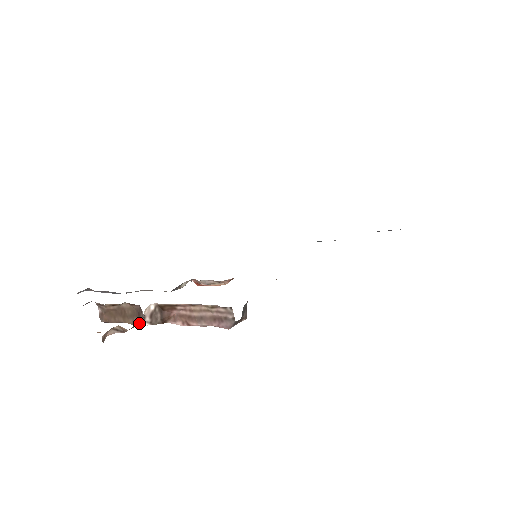
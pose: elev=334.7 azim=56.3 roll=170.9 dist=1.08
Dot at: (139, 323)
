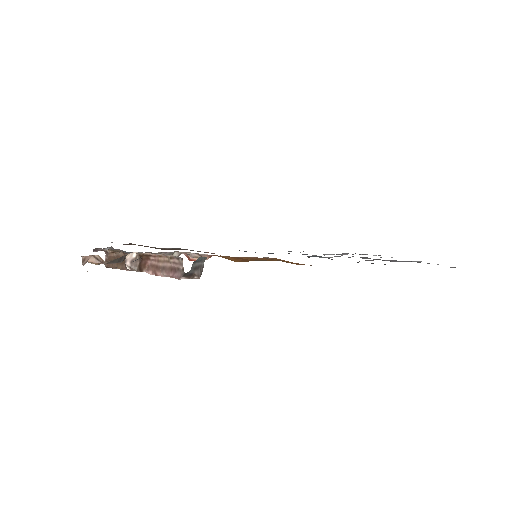
Dot at: (117, 261)
